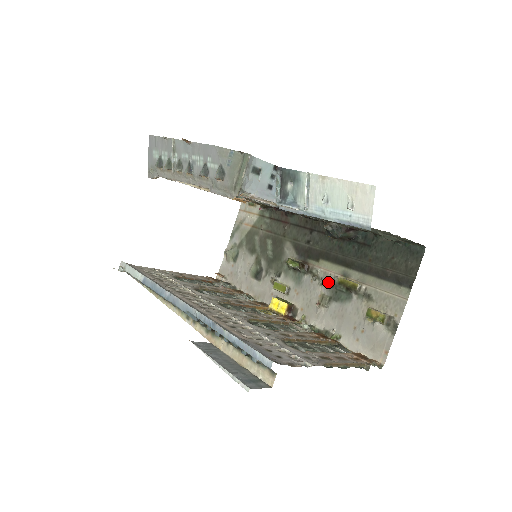
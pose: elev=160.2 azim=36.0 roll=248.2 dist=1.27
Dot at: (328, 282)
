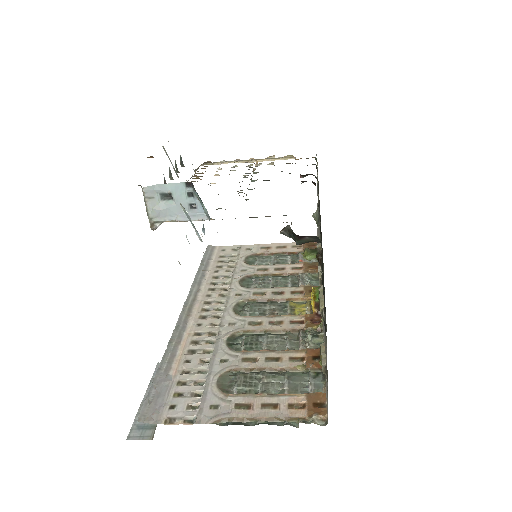
Dot at: occluded
